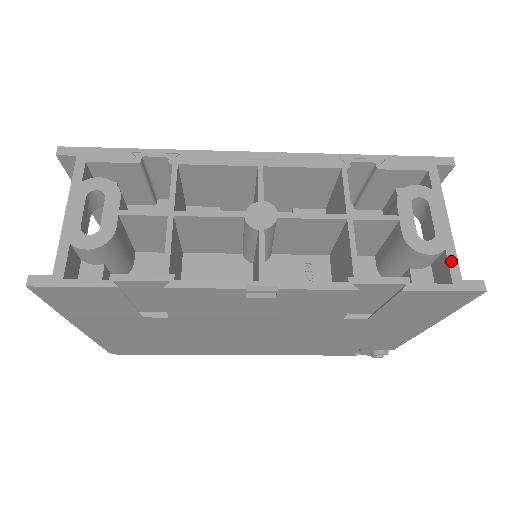
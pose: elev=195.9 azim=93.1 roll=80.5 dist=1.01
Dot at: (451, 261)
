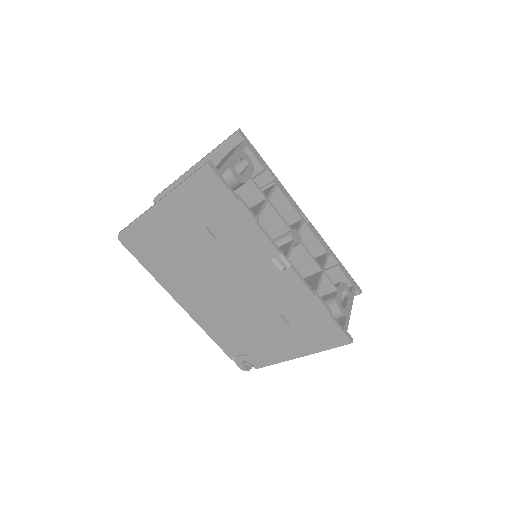
Dot at: (347, 321)
